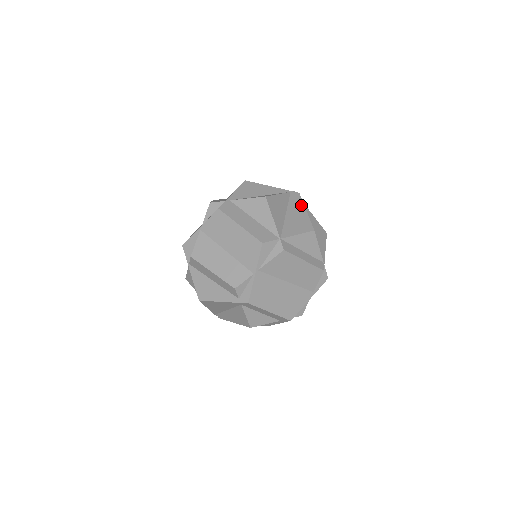
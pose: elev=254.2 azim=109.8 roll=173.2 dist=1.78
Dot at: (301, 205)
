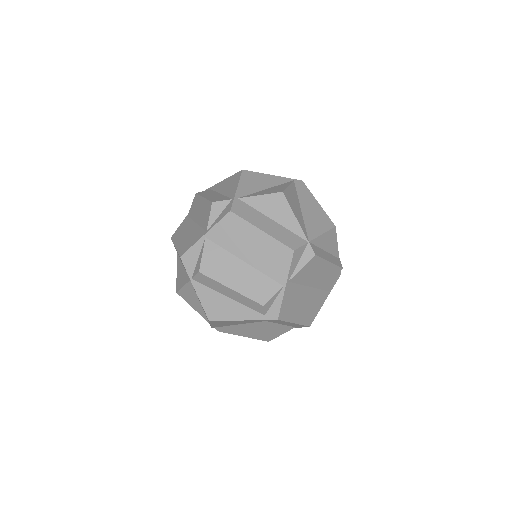
Dot at: (311, 196)
